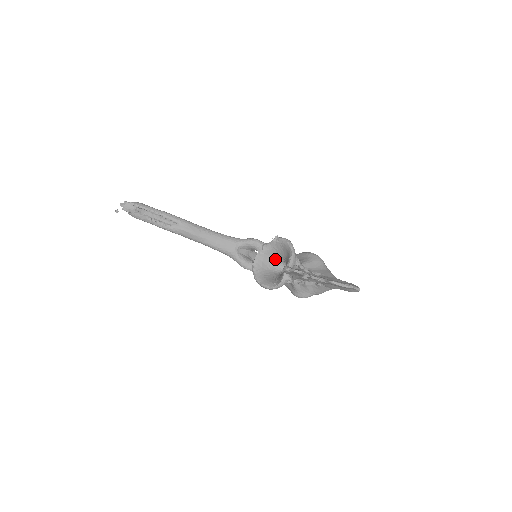
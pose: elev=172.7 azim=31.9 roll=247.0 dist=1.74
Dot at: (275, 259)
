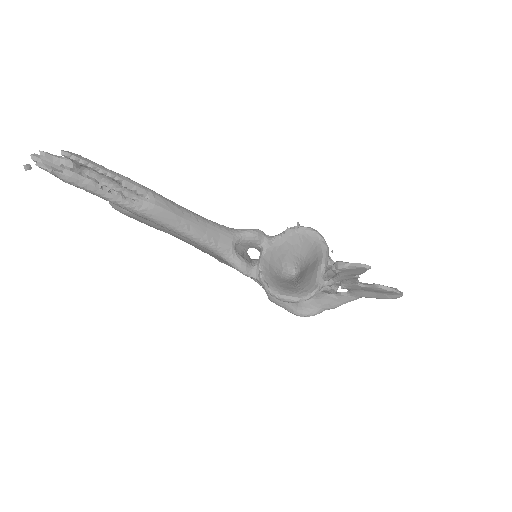
Dot at: (283, 260)
